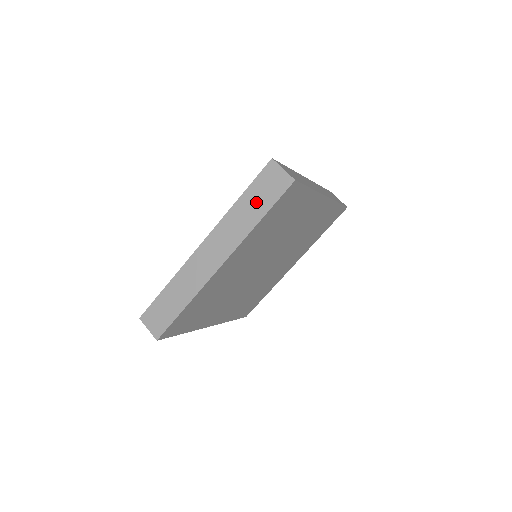
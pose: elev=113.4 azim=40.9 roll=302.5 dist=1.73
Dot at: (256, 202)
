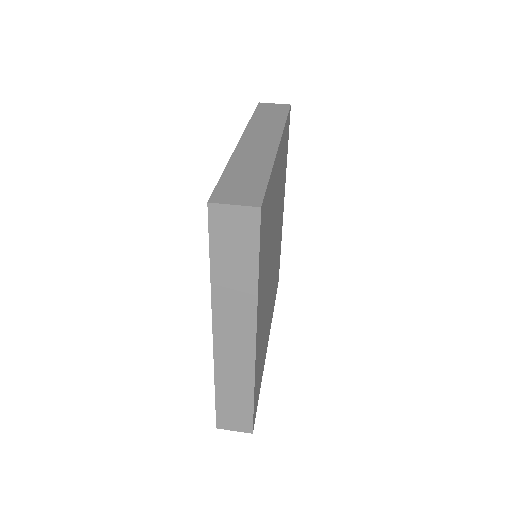
Dot at: (235, 261)
